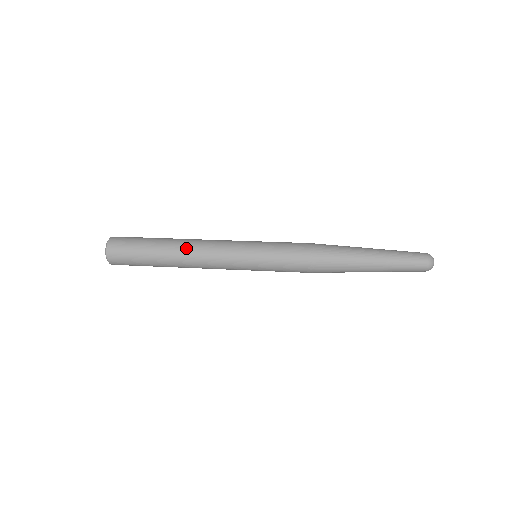
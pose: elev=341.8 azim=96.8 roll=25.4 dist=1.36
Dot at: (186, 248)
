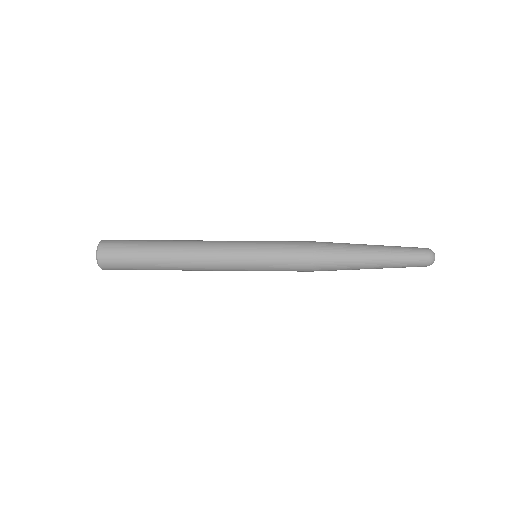
Dot at: (184, 244)
